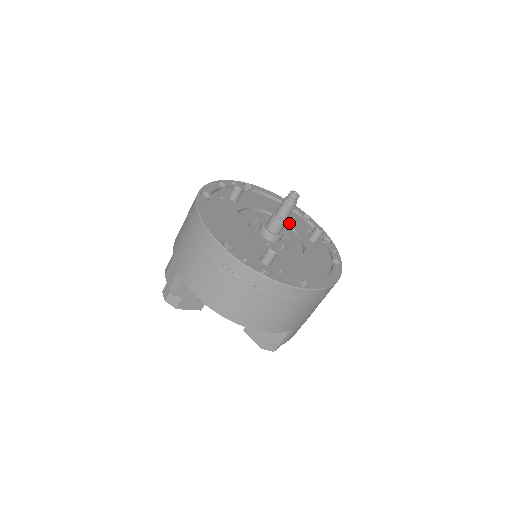
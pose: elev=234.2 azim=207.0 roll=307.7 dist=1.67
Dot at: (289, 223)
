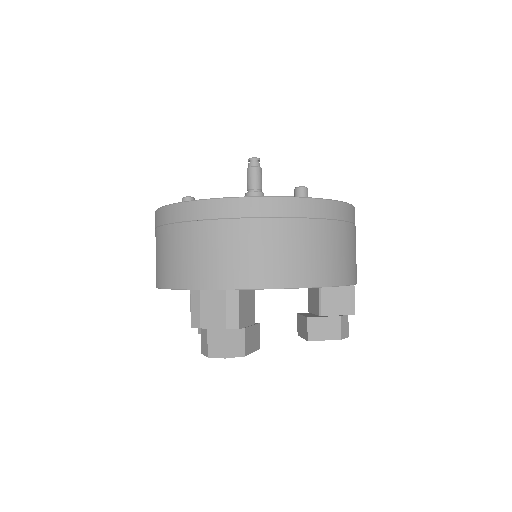
Dot at: occluded
